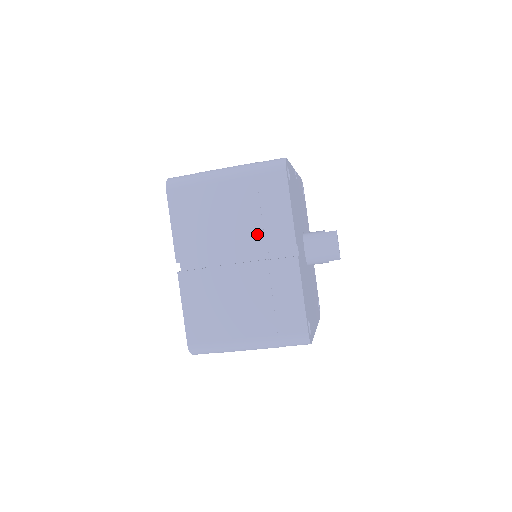
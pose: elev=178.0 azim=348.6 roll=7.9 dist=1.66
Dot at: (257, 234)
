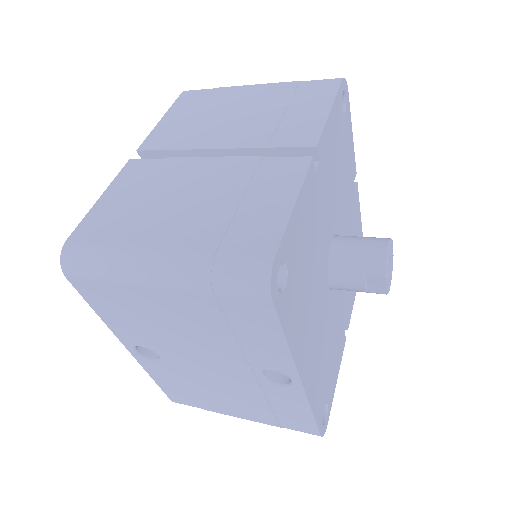
Dot at: (265, 131)
